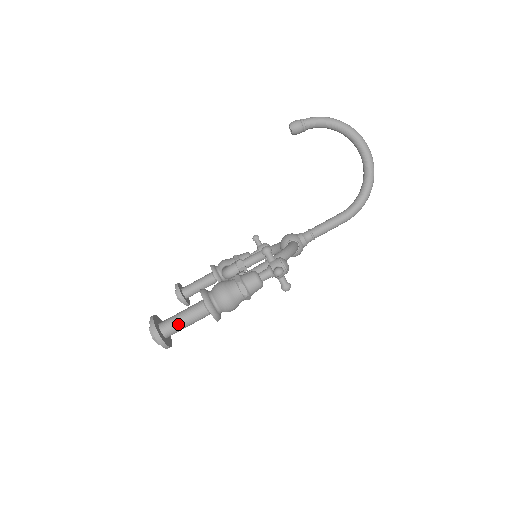
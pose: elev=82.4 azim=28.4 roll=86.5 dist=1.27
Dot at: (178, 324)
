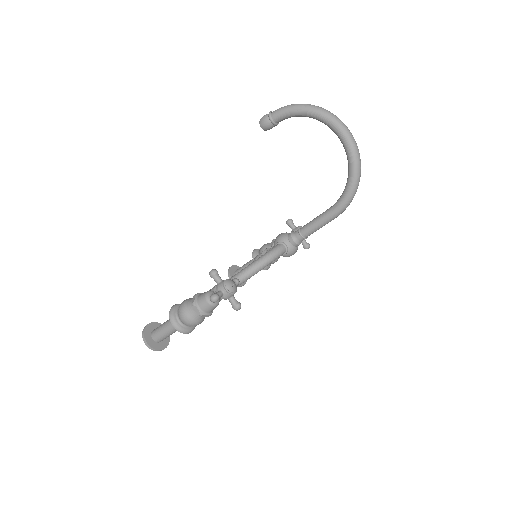
Dot at: (161, 333)
